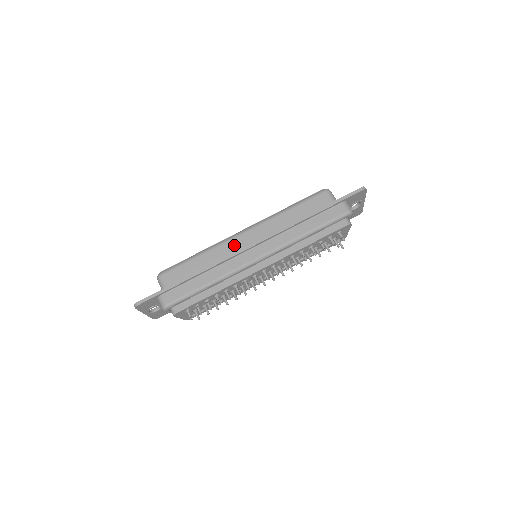
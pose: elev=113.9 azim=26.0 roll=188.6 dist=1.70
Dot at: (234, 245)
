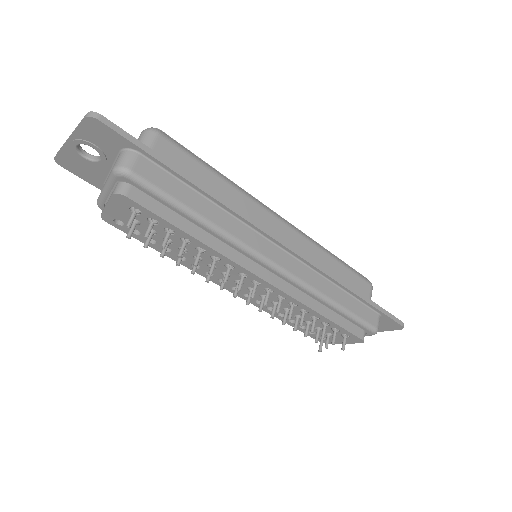
Dot at: (263, 219)
